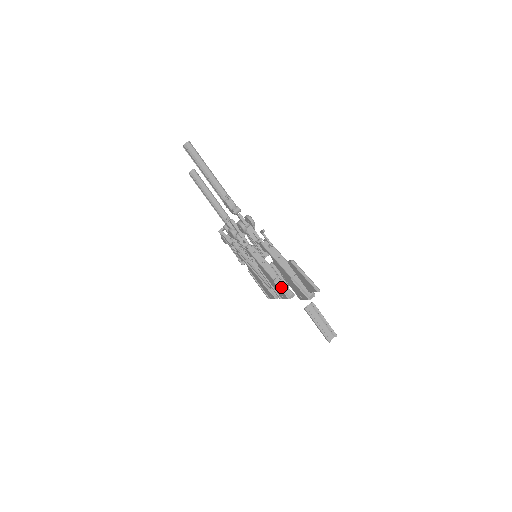
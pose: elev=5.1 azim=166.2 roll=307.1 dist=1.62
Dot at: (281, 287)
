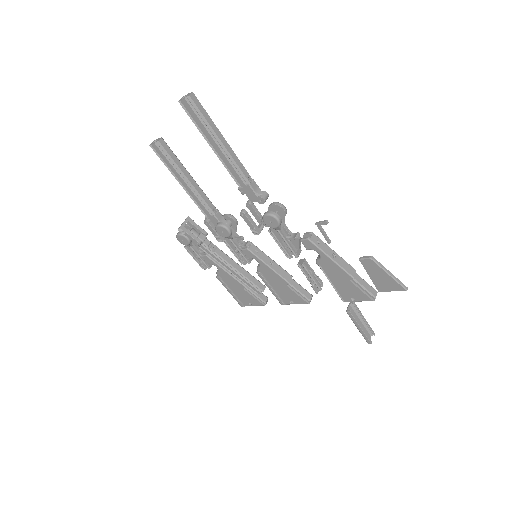
Dot at: (299, 291)
